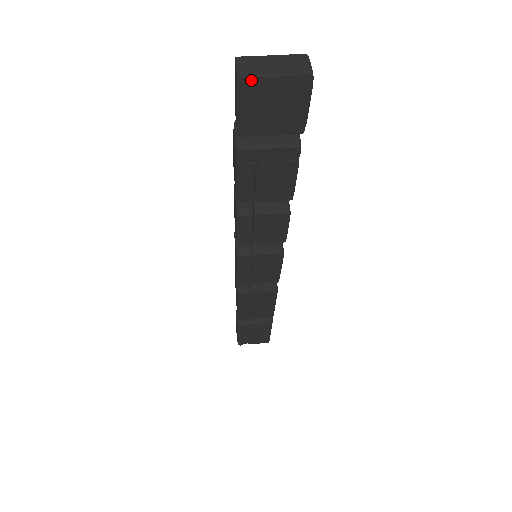
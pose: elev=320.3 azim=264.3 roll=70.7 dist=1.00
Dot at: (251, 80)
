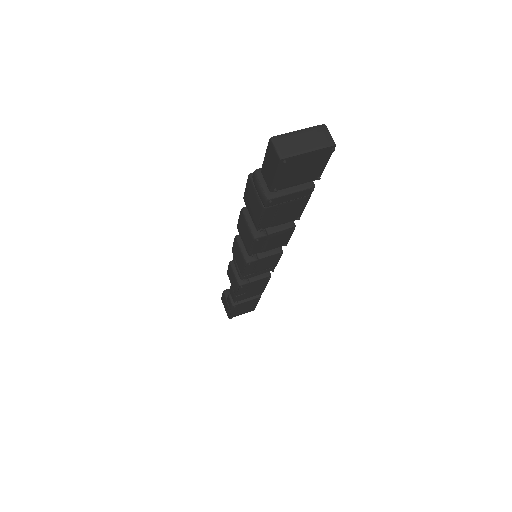
Dot at: (290, 158)
